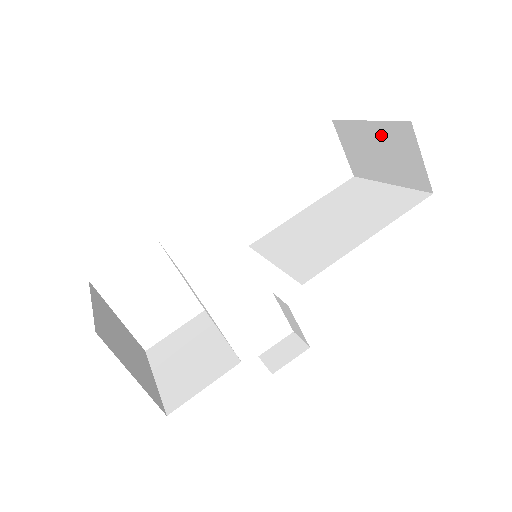
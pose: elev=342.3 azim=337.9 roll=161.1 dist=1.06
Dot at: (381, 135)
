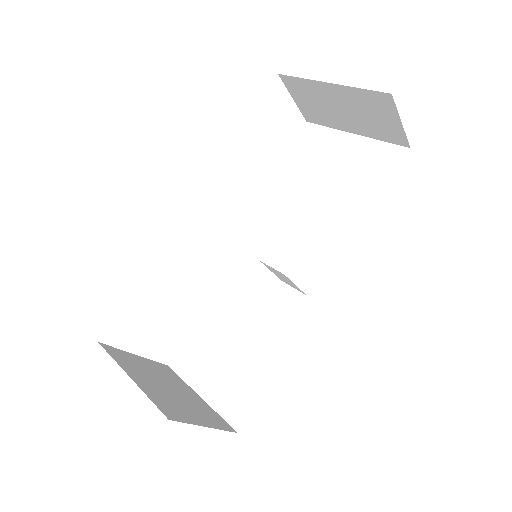
Dot at: (349, 97)
